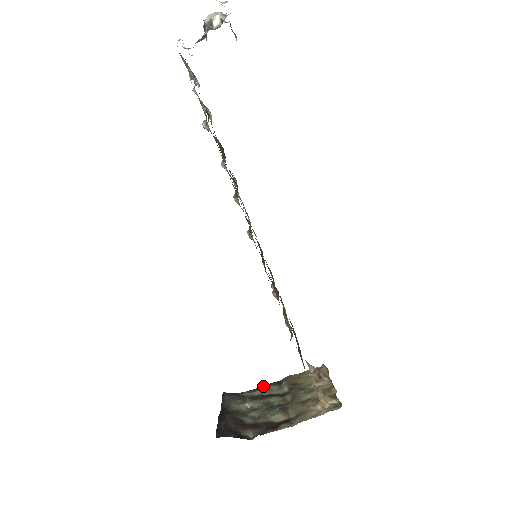
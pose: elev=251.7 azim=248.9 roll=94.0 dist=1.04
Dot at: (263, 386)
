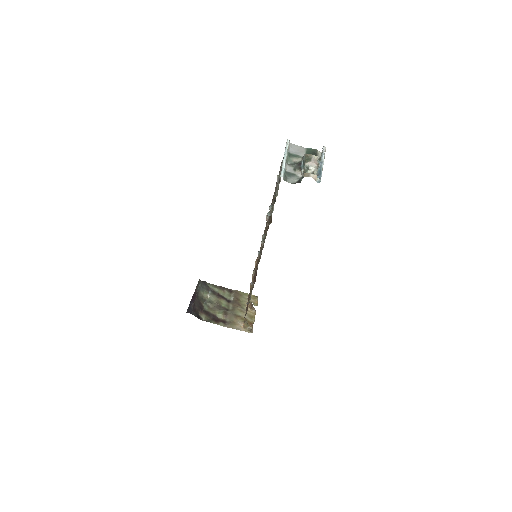
Dot at: (221, 287)
